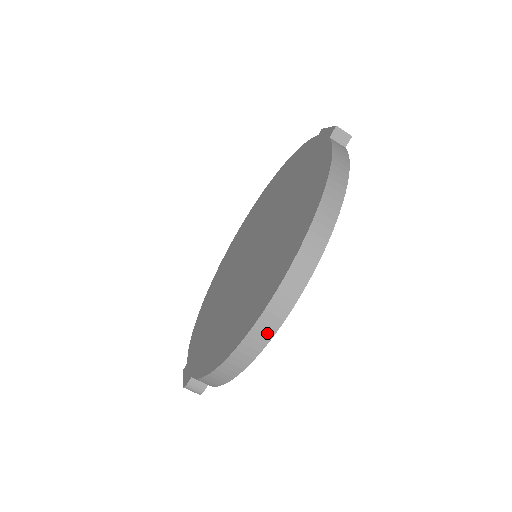
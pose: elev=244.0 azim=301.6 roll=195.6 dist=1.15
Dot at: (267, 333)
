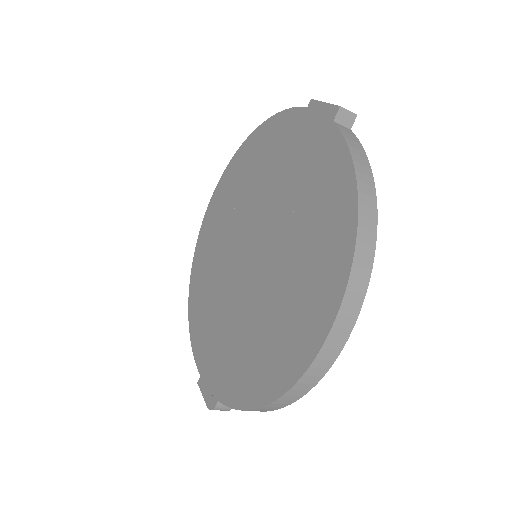
Dot at: (318, 375)
